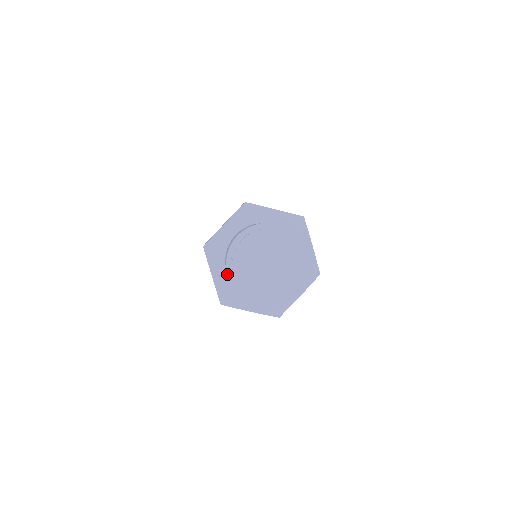
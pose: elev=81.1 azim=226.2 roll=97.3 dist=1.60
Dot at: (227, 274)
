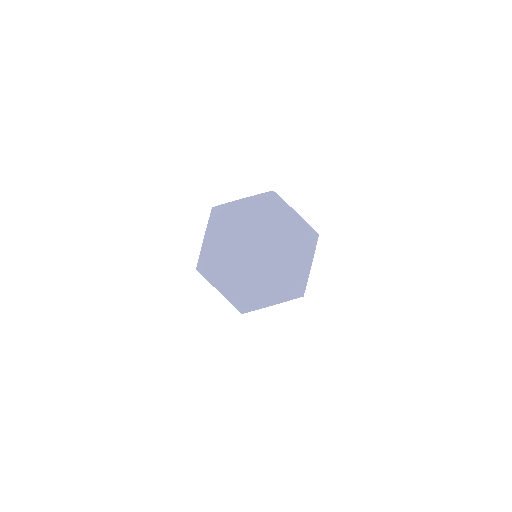
Dot at: occluded
